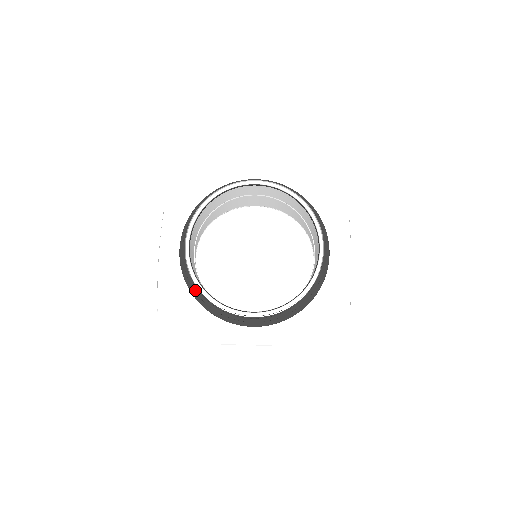
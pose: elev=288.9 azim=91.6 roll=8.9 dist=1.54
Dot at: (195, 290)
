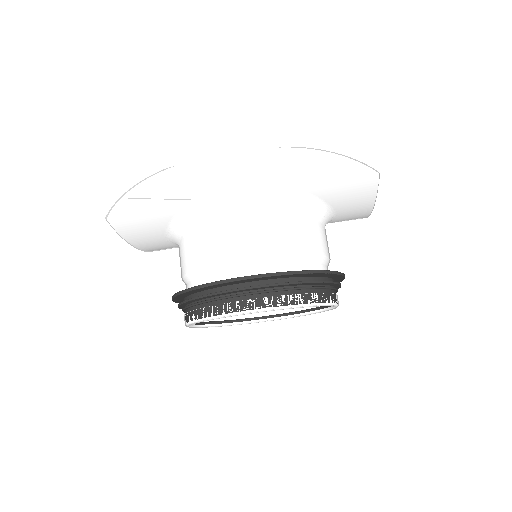
Dot at: occluded
